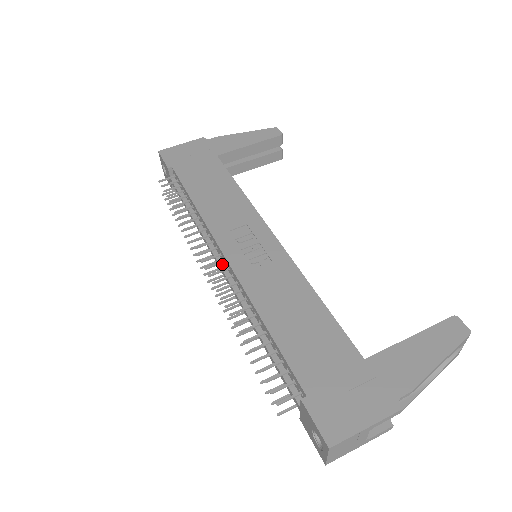
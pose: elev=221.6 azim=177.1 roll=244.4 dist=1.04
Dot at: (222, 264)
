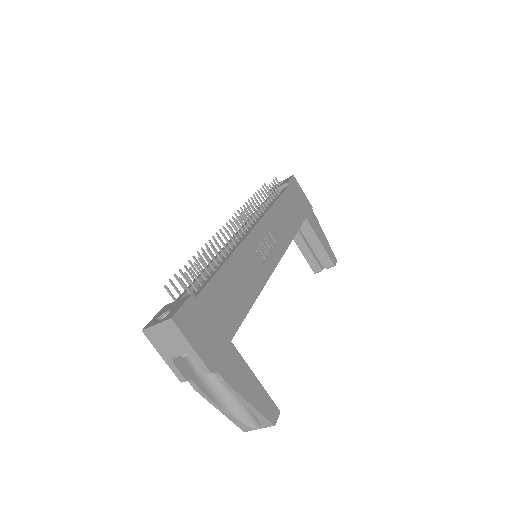
Dot at: (244, 230)
